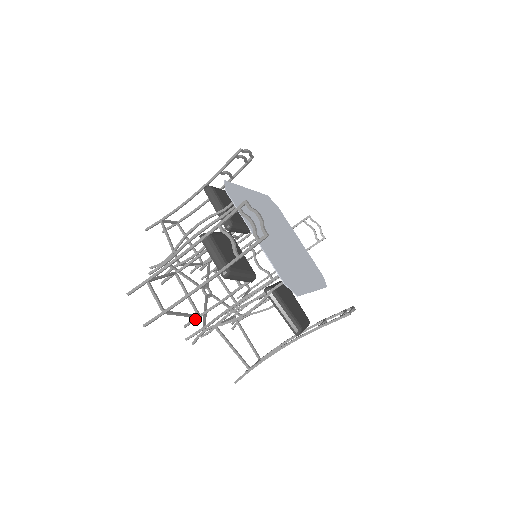
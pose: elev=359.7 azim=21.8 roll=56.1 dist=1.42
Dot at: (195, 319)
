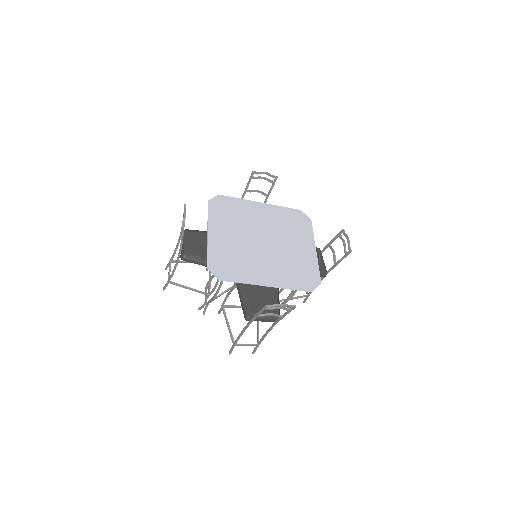
Dot at: (207, 296)
